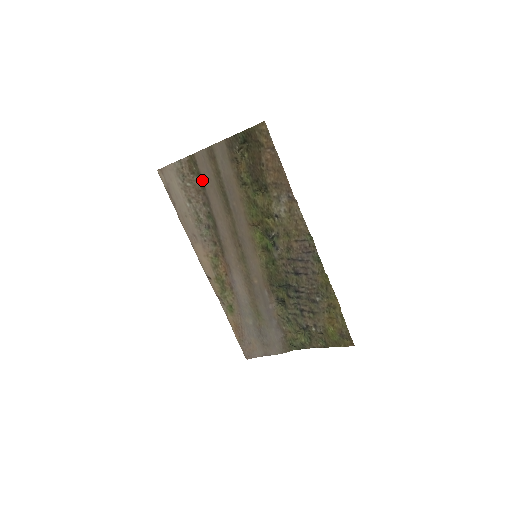
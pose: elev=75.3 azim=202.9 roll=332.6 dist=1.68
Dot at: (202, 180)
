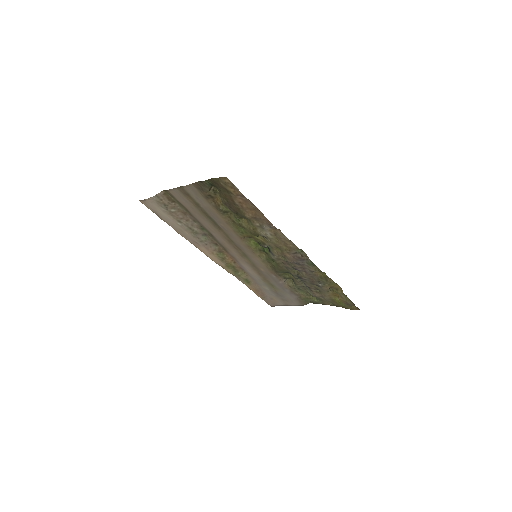
Dot at: (184, 207)
